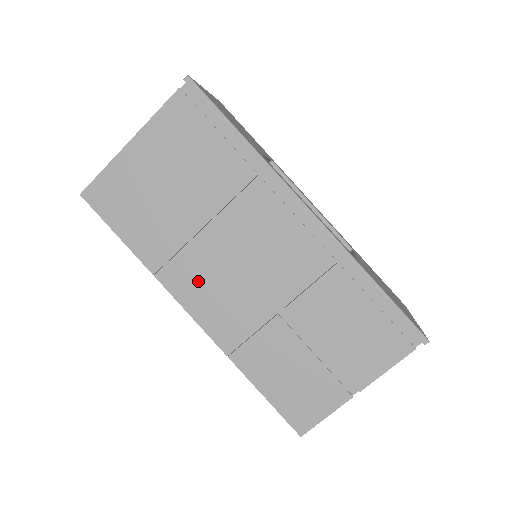
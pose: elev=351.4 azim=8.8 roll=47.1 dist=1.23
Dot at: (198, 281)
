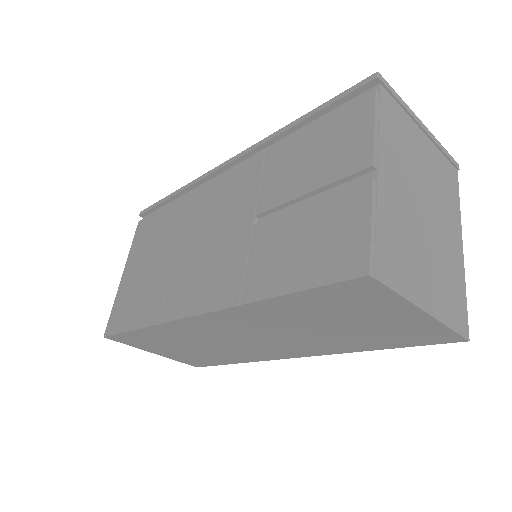
Dot at: (188, 286)
